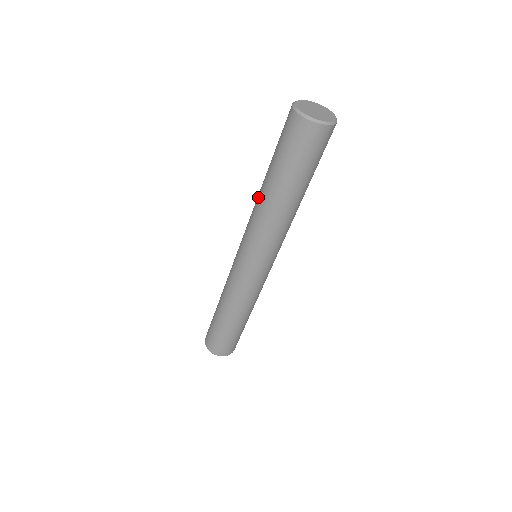
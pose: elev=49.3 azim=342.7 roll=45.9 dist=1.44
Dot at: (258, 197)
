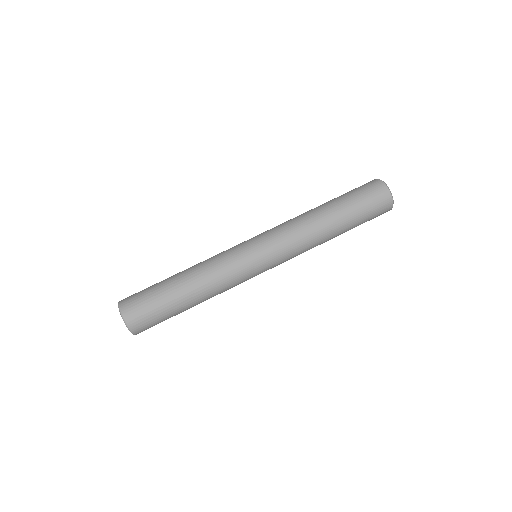
Dot at: occluded
